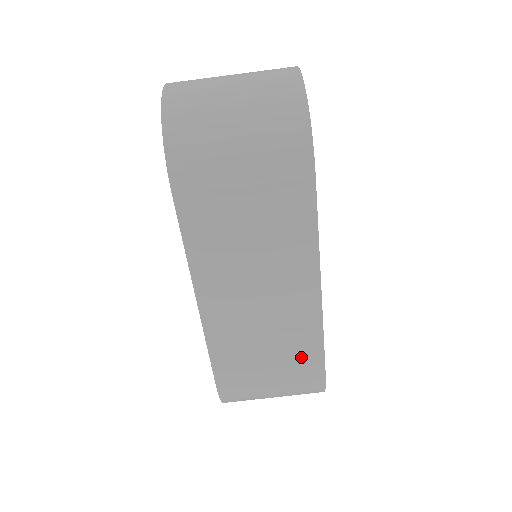
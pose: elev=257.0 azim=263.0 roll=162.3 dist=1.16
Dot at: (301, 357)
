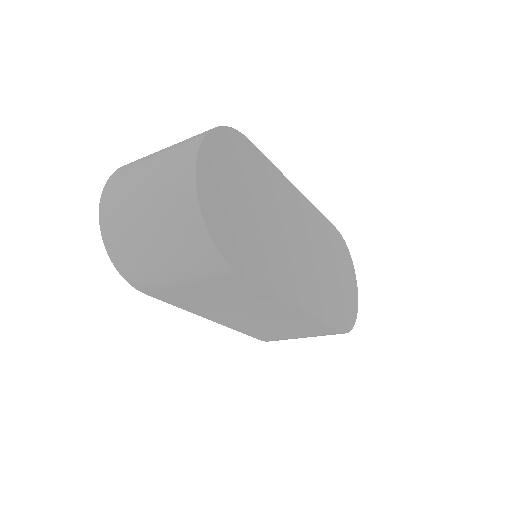
Dot at: (313, 329)
